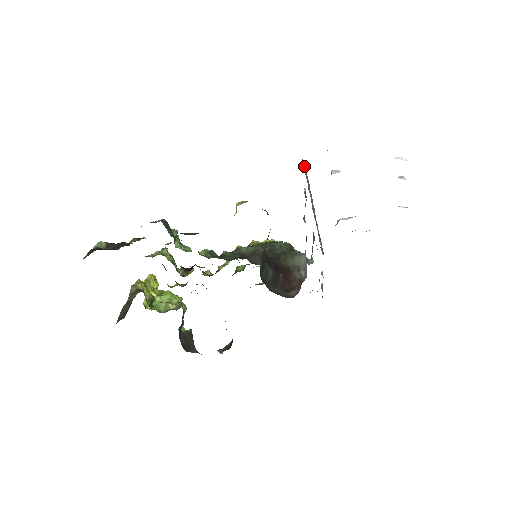
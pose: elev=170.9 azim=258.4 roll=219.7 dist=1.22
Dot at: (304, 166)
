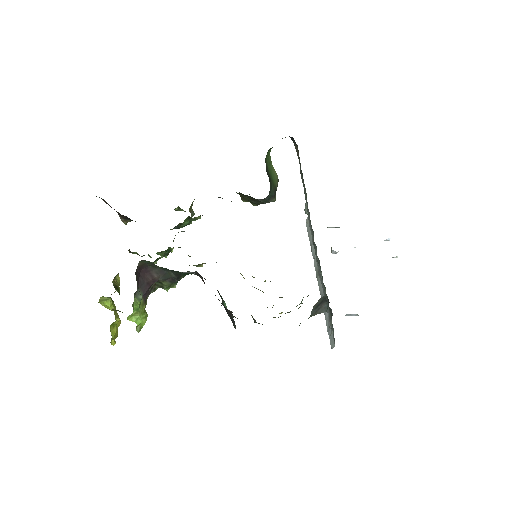
Dot at: (307, 226)
